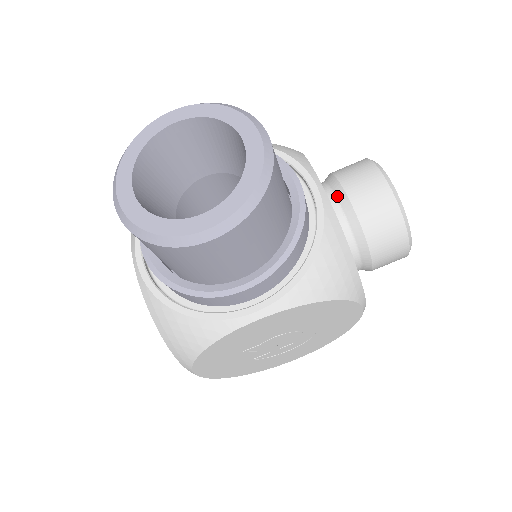
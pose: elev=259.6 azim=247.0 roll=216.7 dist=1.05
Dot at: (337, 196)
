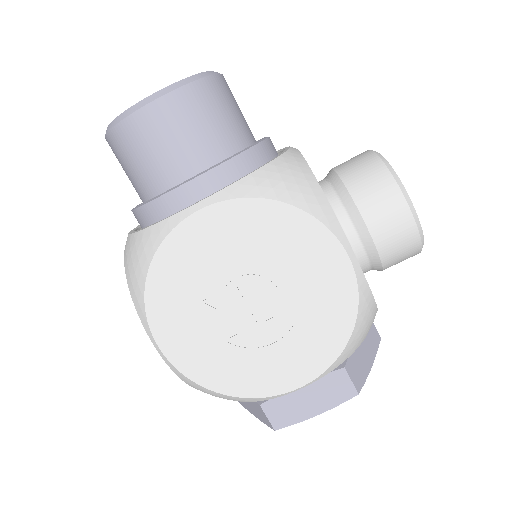
Dot at: (326, 176)
